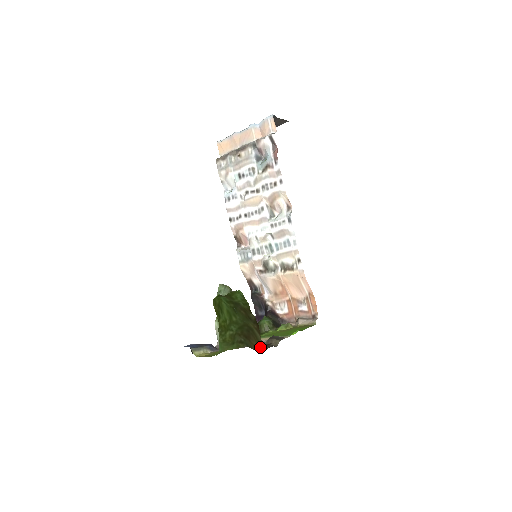
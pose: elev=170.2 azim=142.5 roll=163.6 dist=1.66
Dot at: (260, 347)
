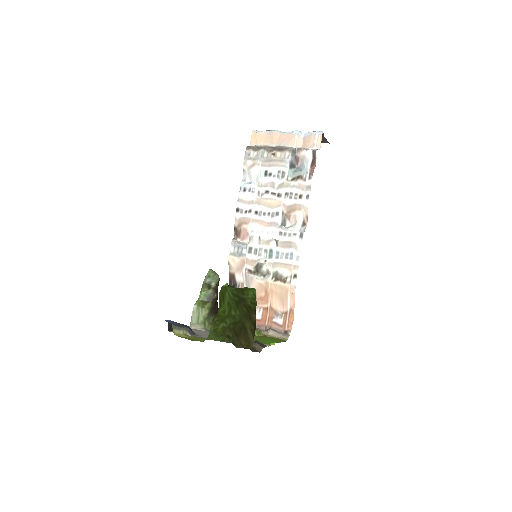
Dot at: (245, 348)
